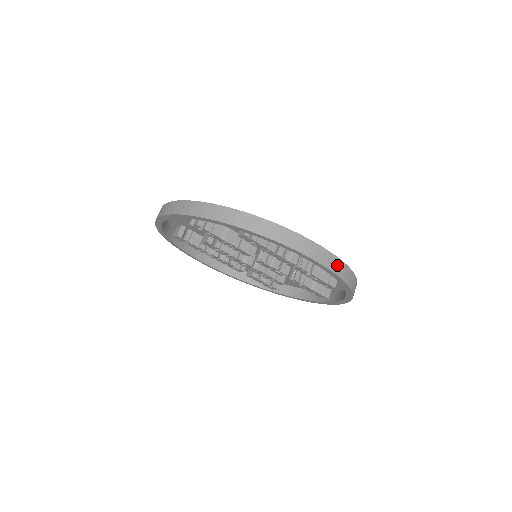
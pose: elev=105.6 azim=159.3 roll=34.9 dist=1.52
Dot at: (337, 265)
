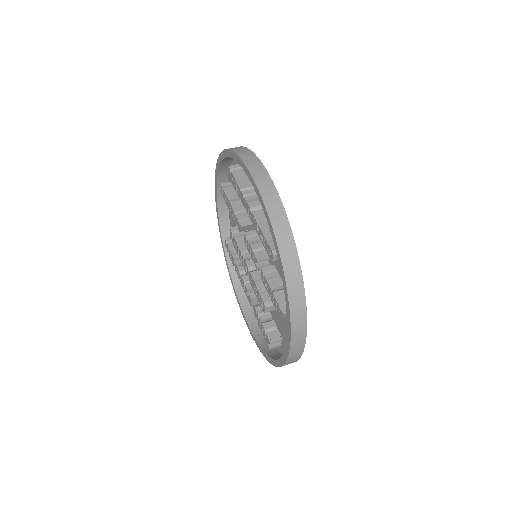
Dot at: (268, 189)
